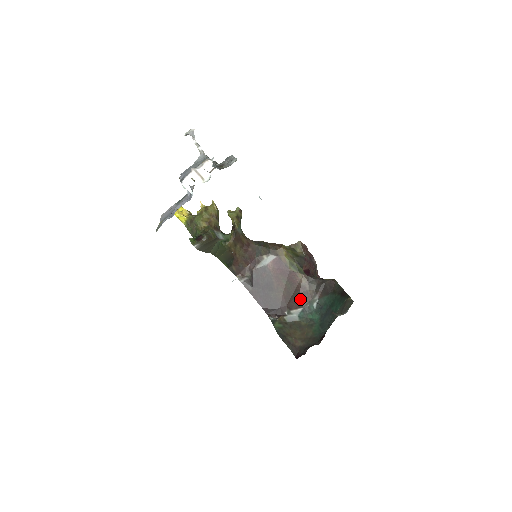
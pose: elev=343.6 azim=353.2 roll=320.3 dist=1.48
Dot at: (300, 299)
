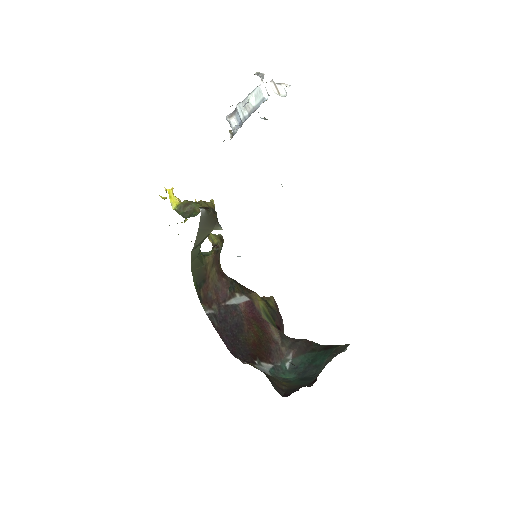
Dot at: (271, 354)
